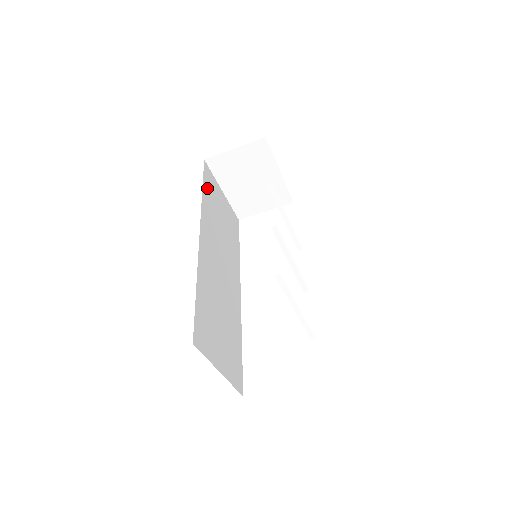
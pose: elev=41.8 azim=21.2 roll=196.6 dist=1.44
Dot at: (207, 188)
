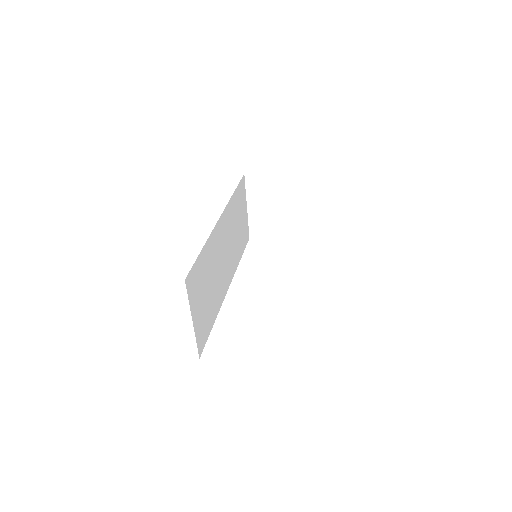
Dot at: (238, 193)
